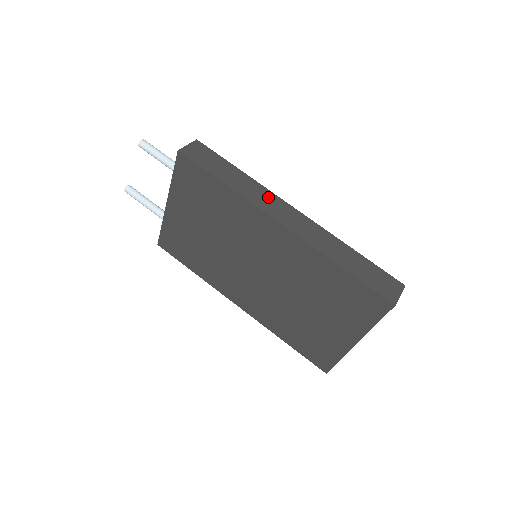
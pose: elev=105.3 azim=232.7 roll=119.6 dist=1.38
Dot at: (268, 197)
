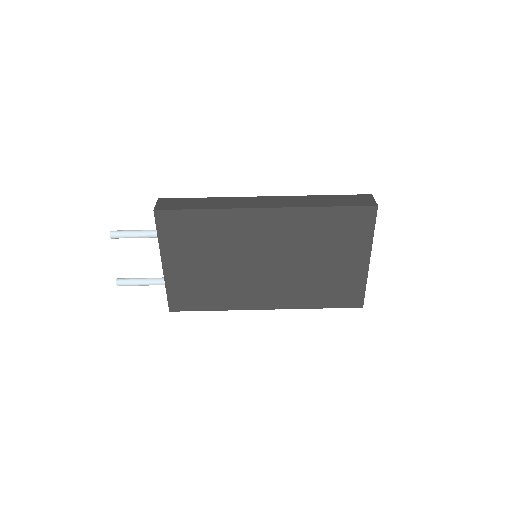
Dot at: (241, 200)
